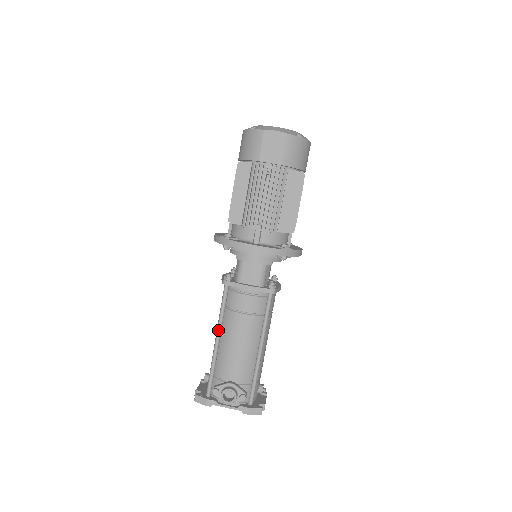
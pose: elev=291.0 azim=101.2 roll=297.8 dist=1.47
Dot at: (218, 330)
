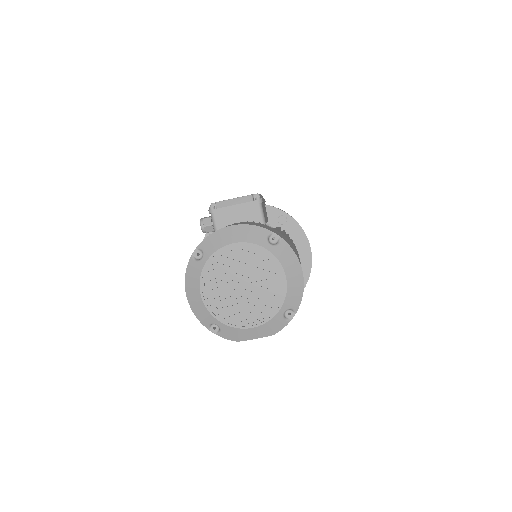
Dot at: occluded
